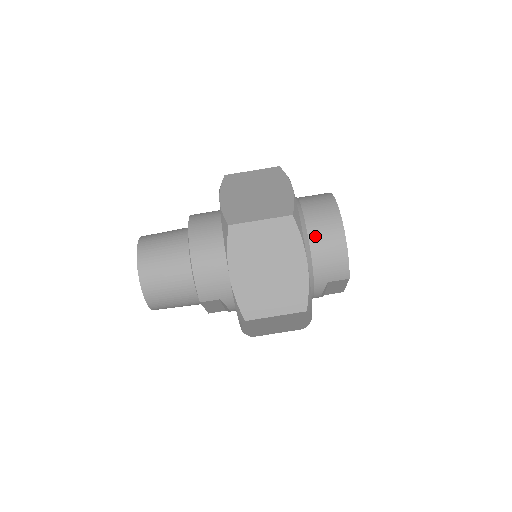
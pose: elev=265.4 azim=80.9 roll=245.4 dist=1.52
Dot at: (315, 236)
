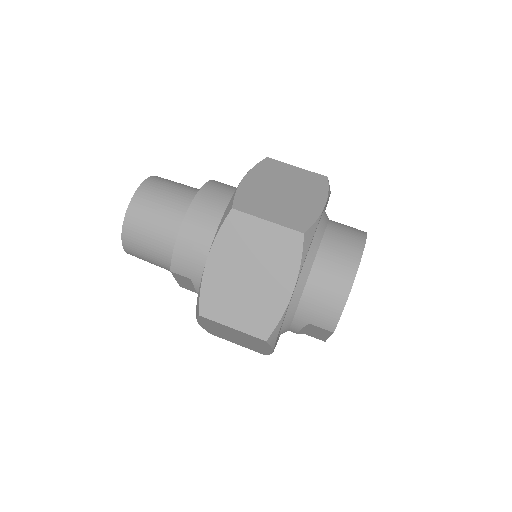
Dot at: (320, 269)
